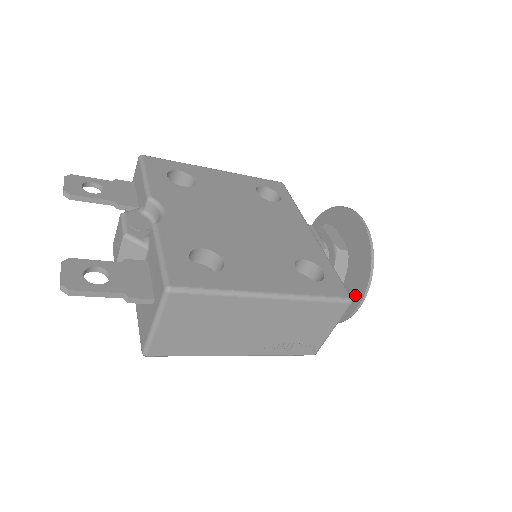
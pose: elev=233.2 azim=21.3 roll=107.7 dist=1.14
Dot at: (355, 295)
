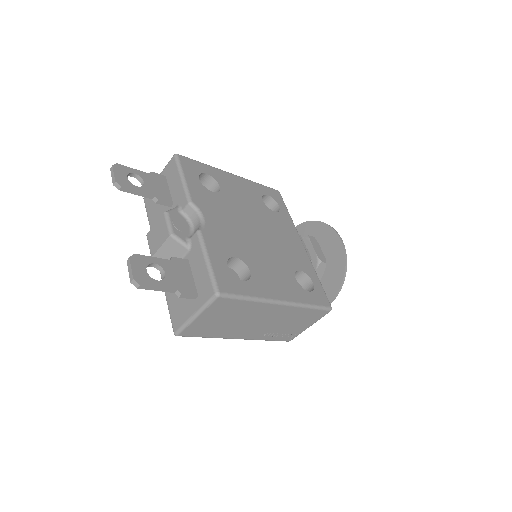
Dot at: occluded
